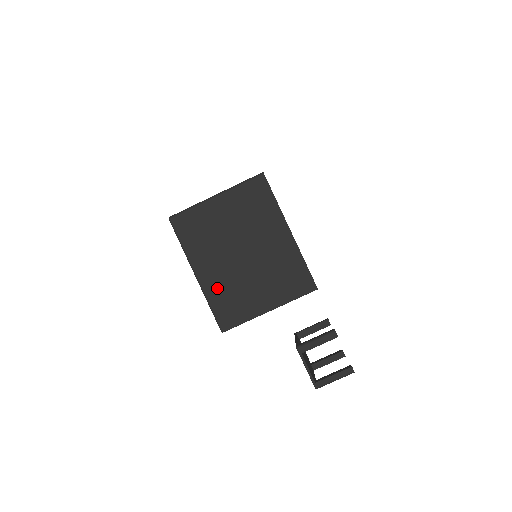
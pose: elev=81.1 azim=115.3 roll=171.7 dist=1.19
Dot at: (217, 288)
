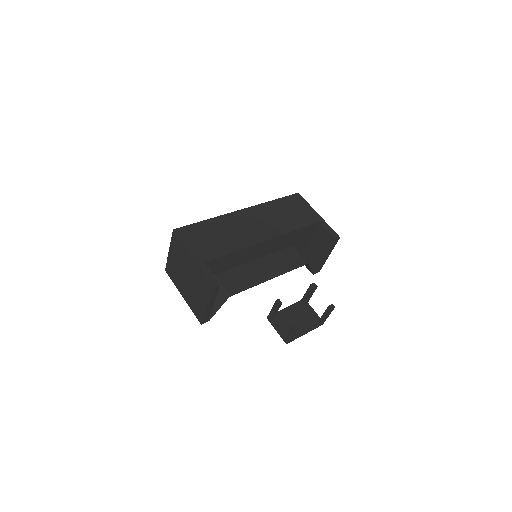
Dot at: (189, 301)
